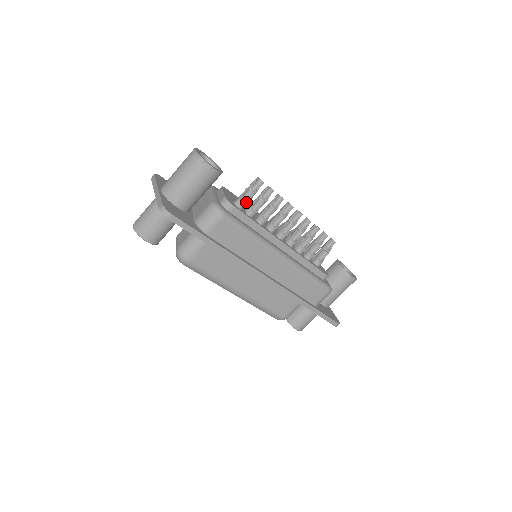
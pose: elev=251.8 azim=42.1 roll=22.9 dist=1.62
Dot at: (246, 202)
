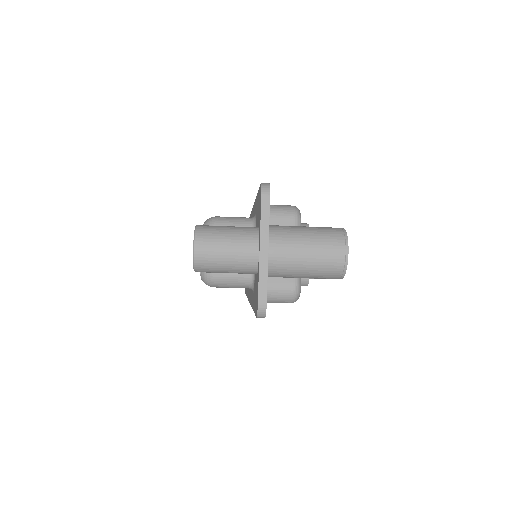
Dot at: occluded
